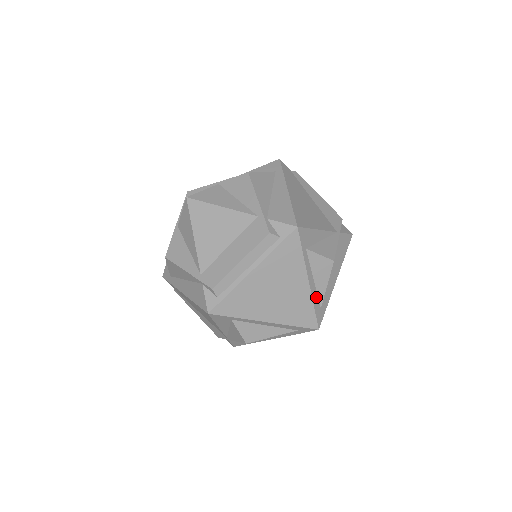
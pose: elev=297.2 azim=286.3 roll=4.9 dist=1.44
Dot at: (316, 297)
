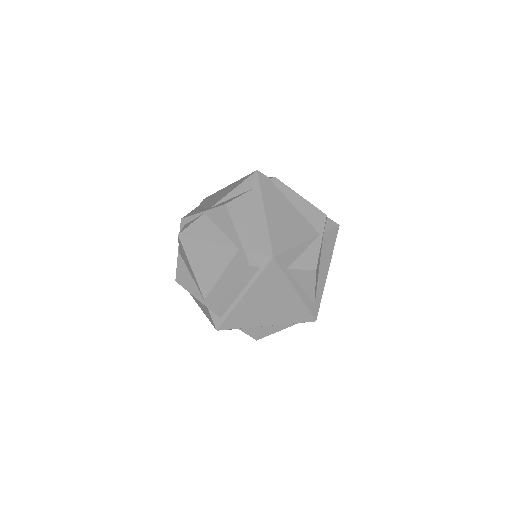
Dot at: (307, 299)
